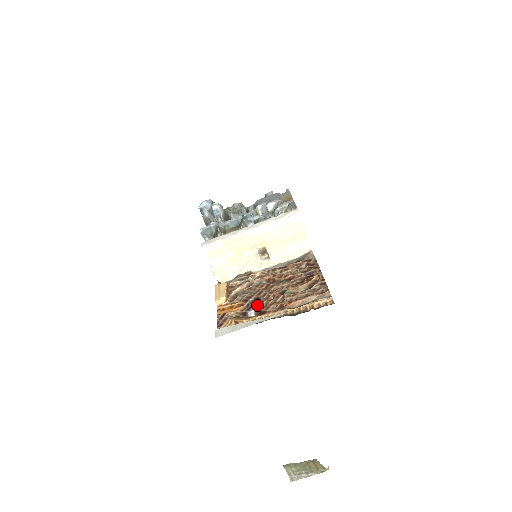
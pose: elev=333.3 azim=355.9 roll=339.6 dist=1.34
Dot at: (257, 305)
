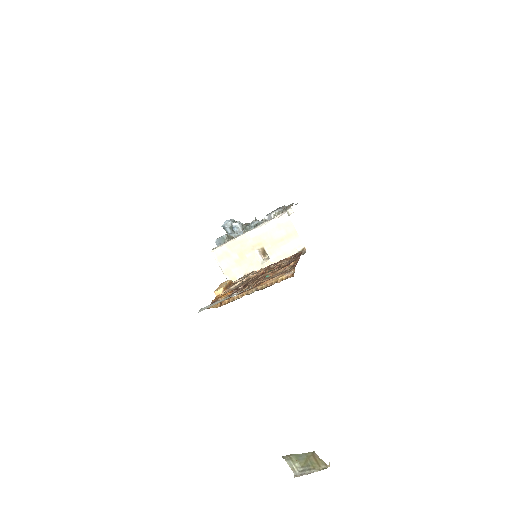
Dot at: (241, 289)
